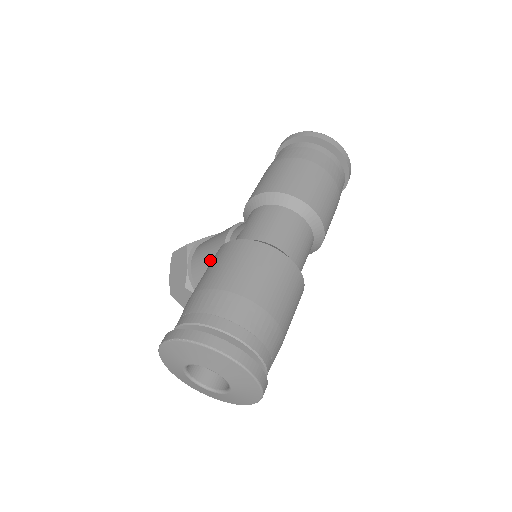
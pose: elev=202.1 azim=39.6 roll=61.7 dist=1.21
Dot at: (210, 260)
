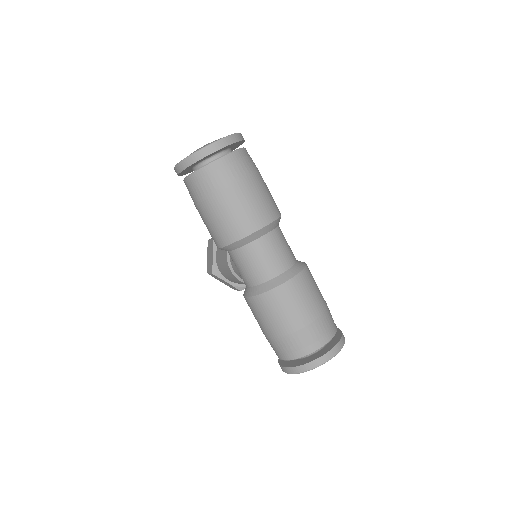
Dot at: occluded
